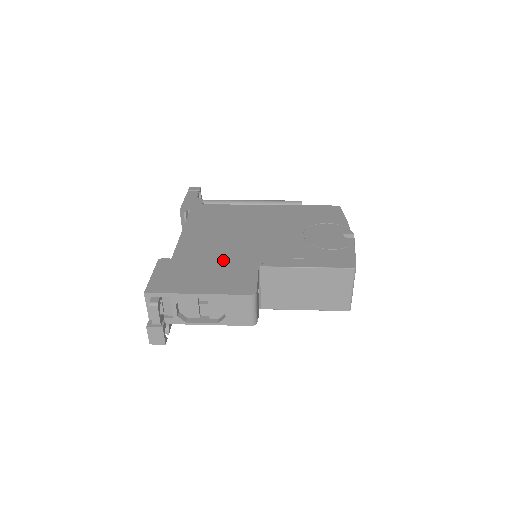
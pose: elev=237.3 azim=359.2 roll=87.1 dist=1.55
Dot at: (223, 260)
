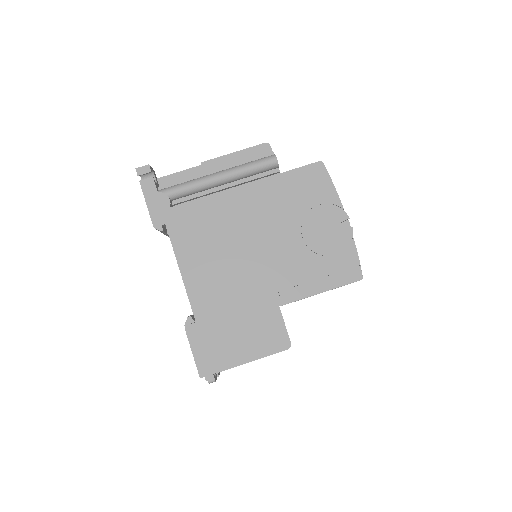
Dot at: (244, 308)
